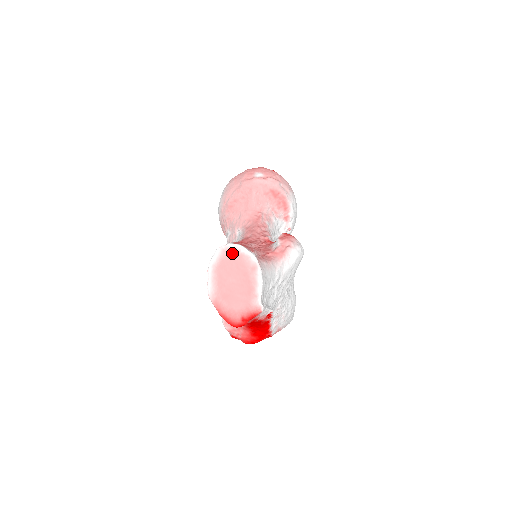
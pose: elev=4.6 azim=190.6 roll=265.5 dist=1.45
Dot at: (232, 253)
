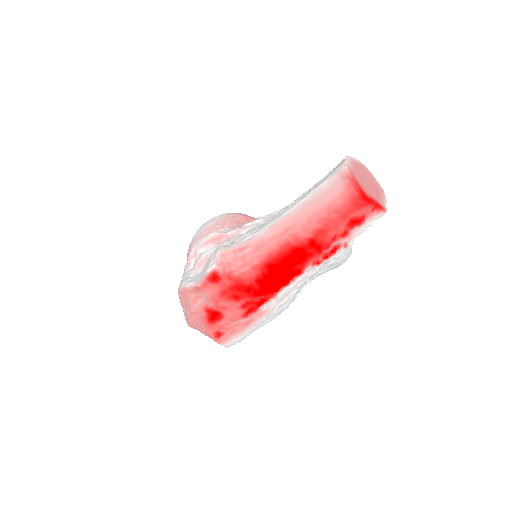
Dot at: (367, 170)
